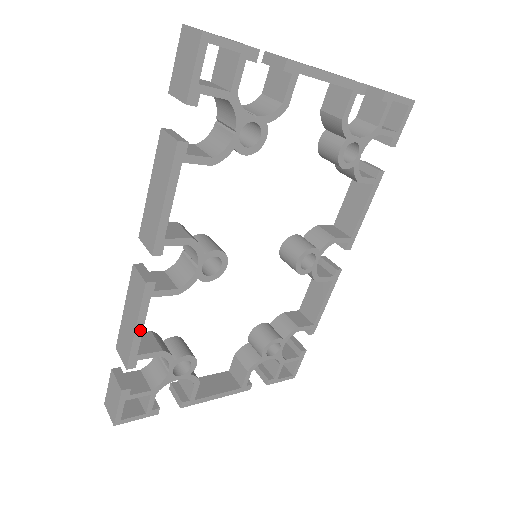
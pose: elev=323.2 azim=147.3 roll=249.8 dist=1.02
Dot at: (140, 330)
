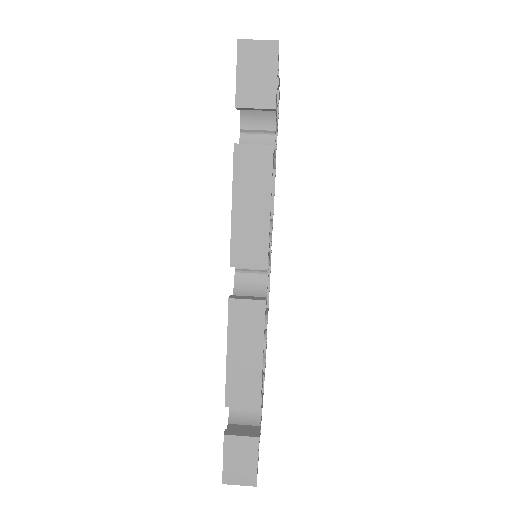
Dot at: occluded
